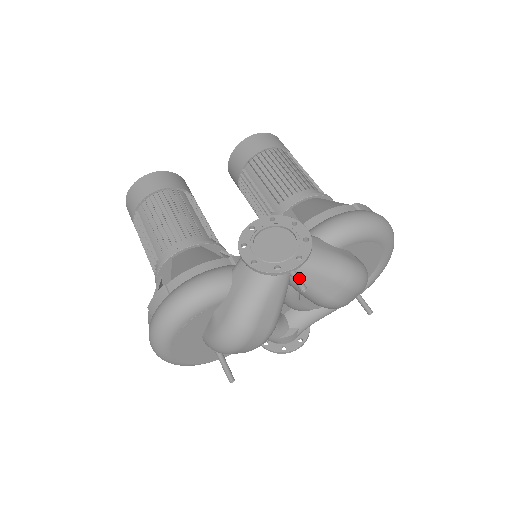
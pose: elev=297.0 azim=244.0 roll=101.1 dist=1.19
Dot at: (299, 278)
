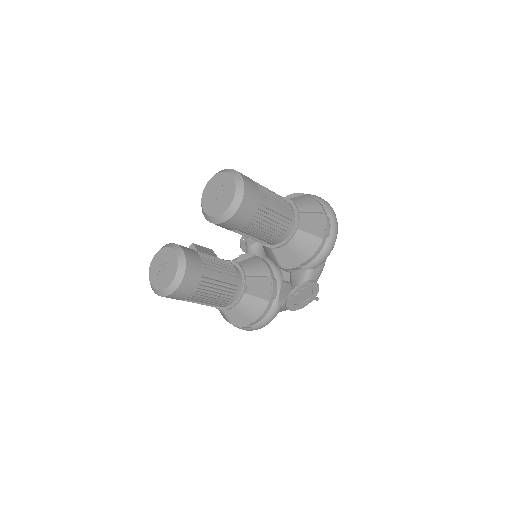
Dot at: (316, 299)
